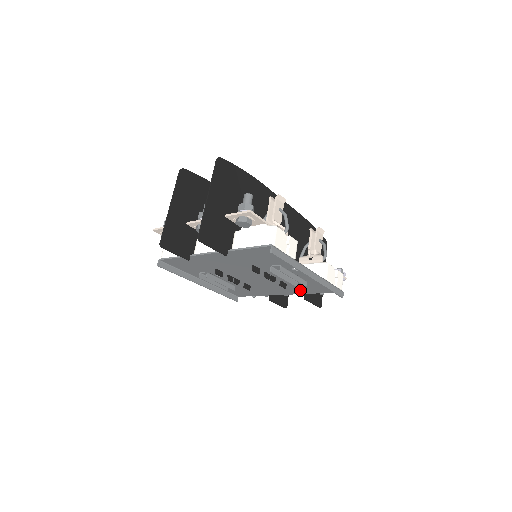
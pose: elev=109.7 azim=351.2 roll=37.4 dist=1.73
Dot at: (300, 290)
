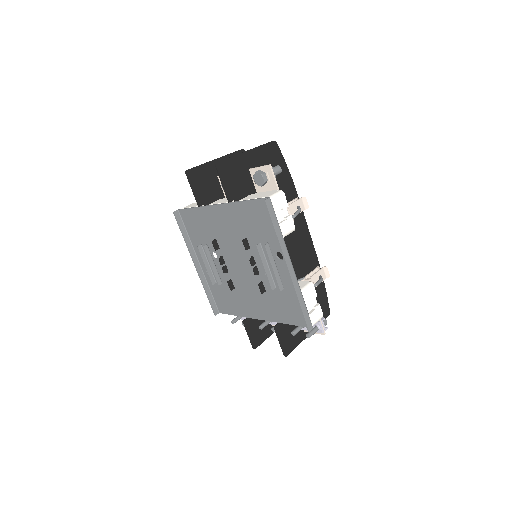
Dot at: (275, 311)
